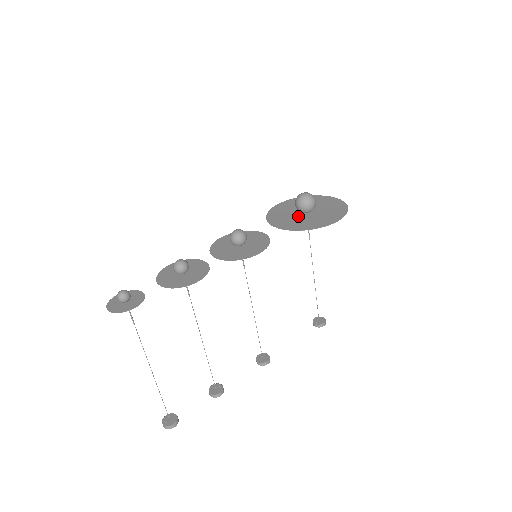
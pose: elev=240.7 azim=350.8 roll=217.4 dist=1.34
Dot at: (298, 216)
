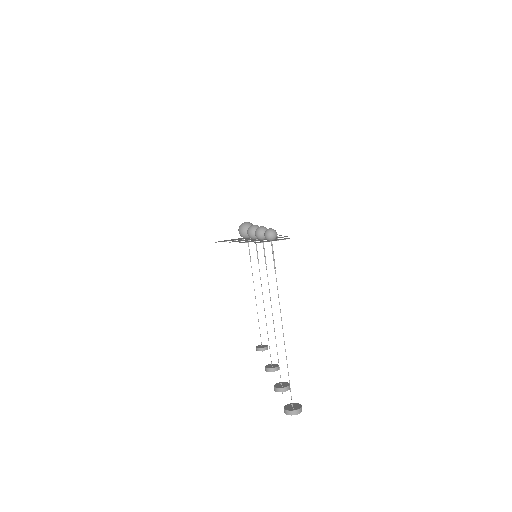
Dot at: occluded
